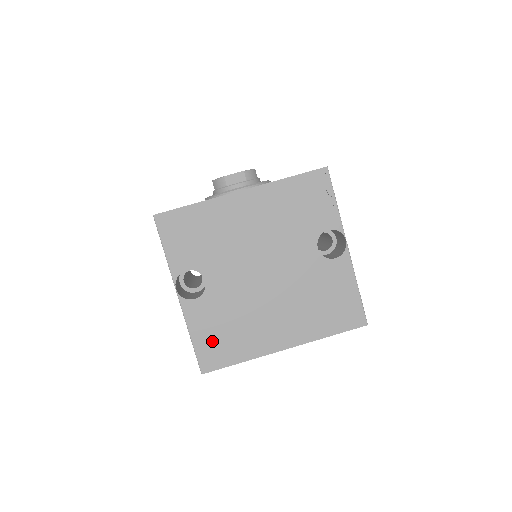
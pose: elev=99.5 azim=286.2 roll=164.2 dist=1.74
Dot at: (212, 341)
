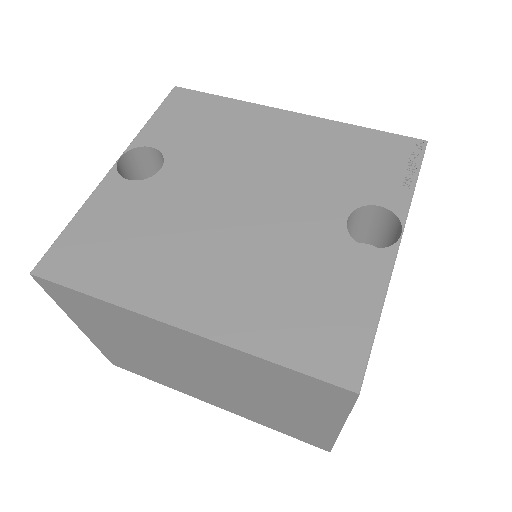
Dot at: (92, 240)
